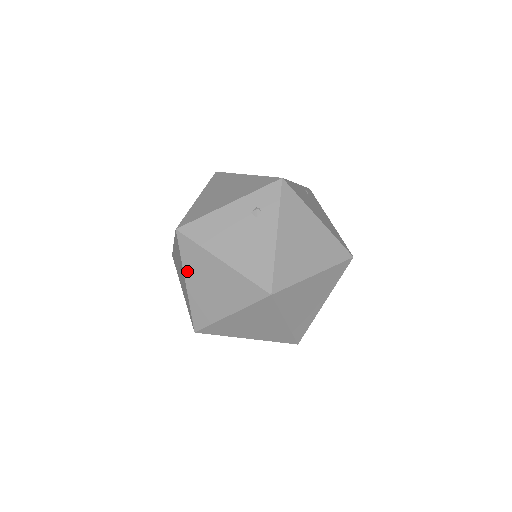
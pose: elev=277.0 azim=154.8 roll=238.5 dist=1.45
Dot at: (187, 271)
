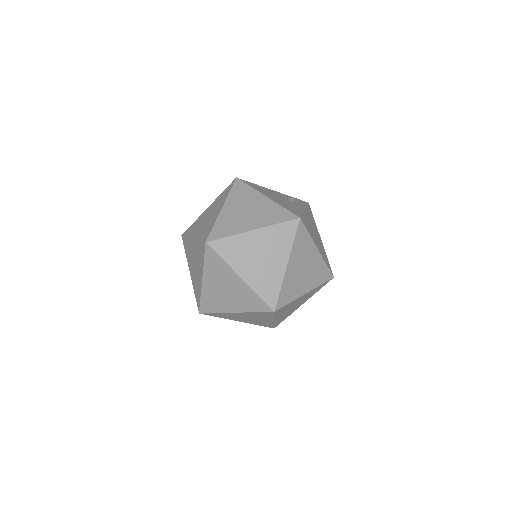
Dot at: (229, 201)
